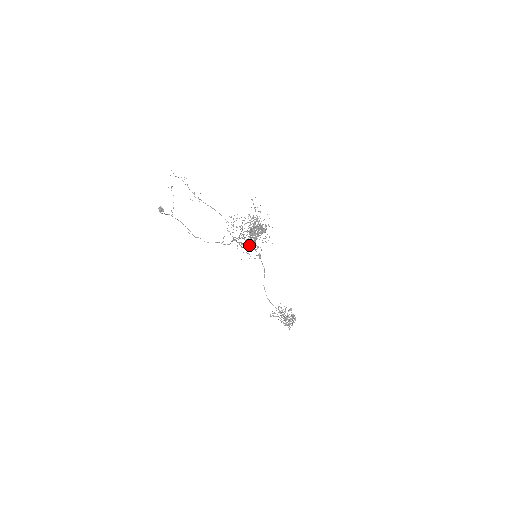
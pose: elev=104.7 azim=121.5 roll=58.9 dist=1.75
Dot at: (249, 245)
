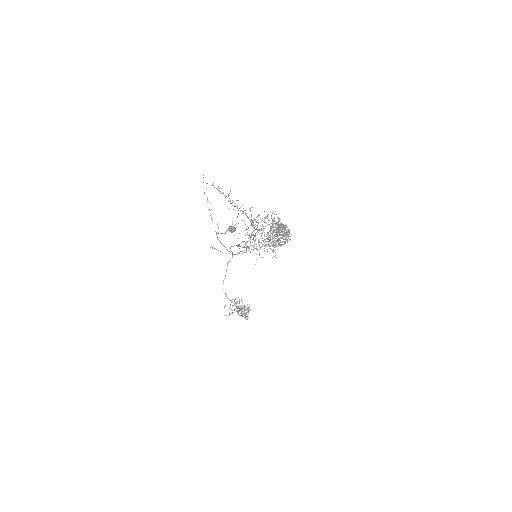
Dot at: occluded
